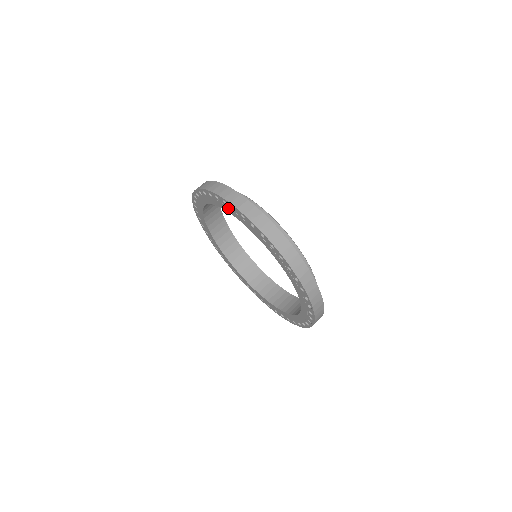
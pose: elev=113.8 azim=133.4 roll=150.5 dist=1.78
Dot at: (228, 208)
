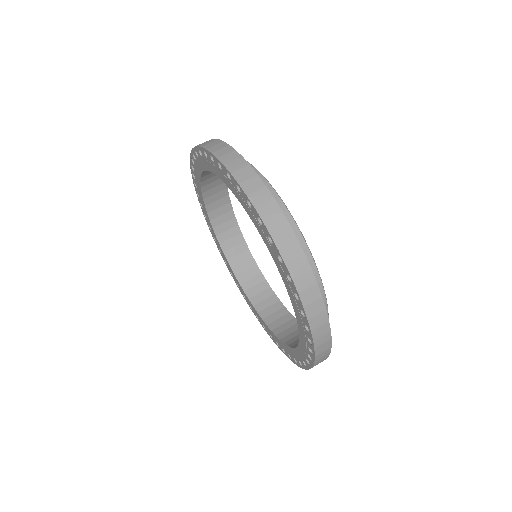
Dot at: (204, 161)
